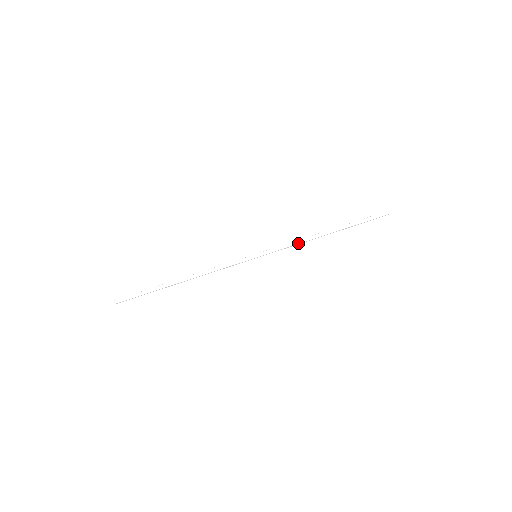
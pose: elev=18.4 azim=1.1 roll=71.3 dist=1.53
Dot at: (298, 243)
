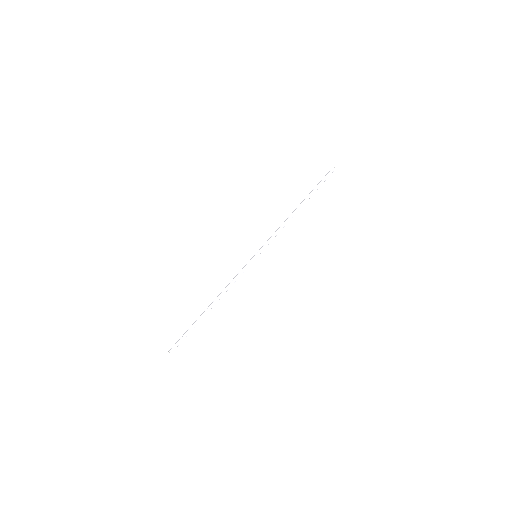
Dot at: occluded
